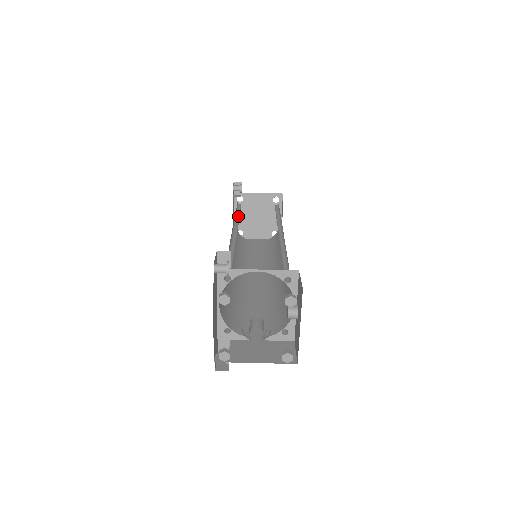
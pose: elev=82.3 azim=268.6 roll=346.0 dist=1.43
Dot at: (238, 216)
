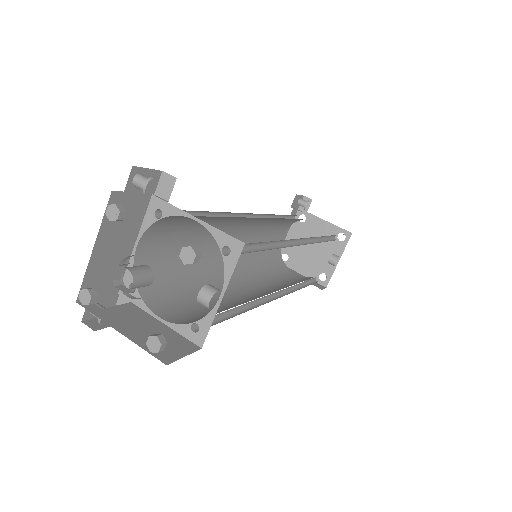
Dot at: (277, 220)
